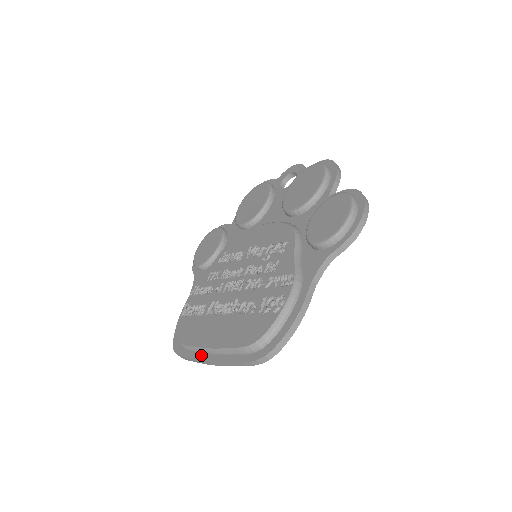
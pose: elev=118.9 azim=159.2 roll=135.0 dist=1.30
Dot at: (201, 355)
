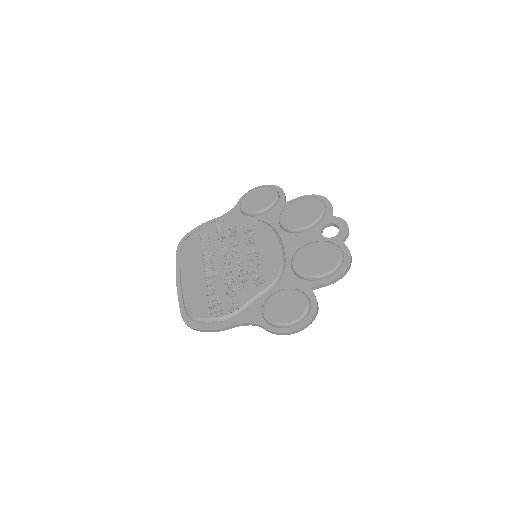
Dot at: (179, 272)
